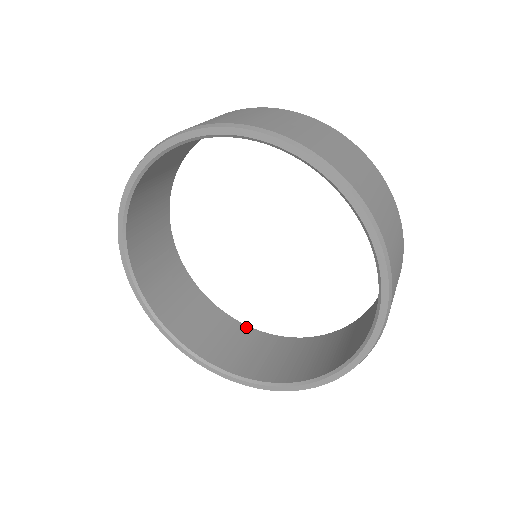
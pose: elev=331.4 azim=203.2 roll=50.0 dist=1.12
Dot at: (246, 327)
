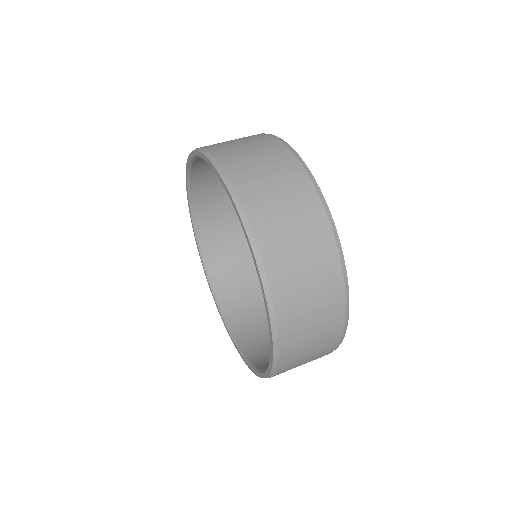
Dot at: occluded
